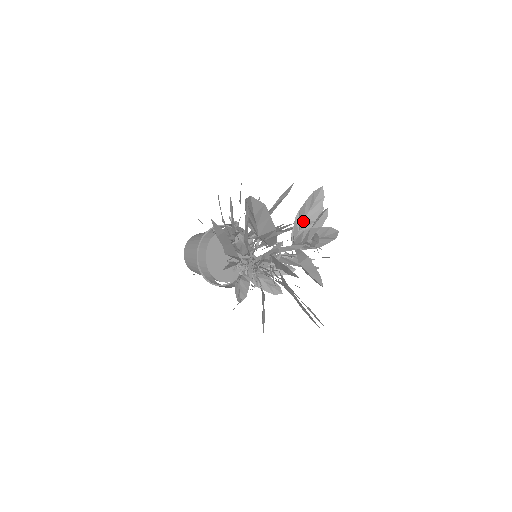
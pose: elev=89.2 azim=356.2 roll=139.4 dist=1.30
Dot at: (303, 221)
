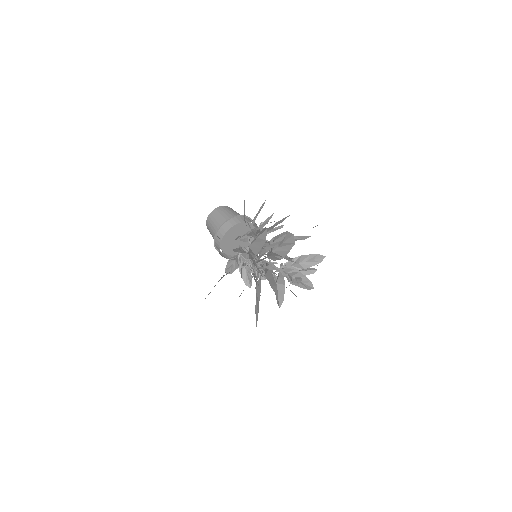
Dot at: (299, 263)
